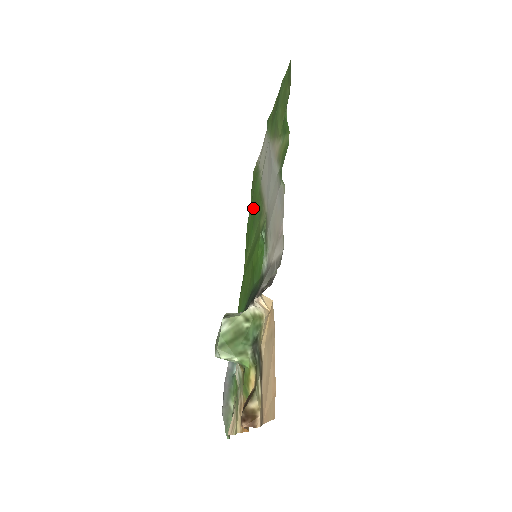
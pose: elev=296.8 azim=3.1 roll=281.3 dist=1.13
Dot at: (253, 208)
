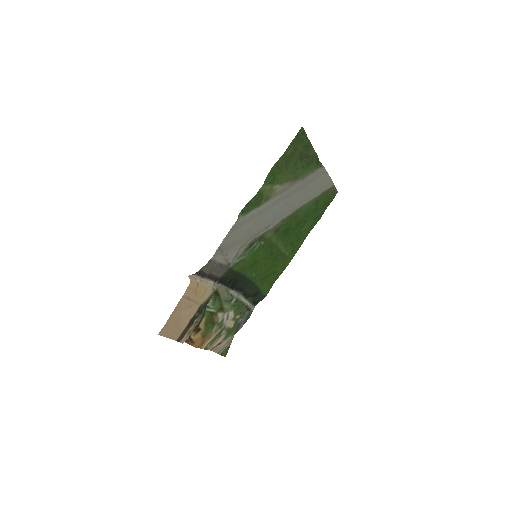
Dot at: (302, 222)
